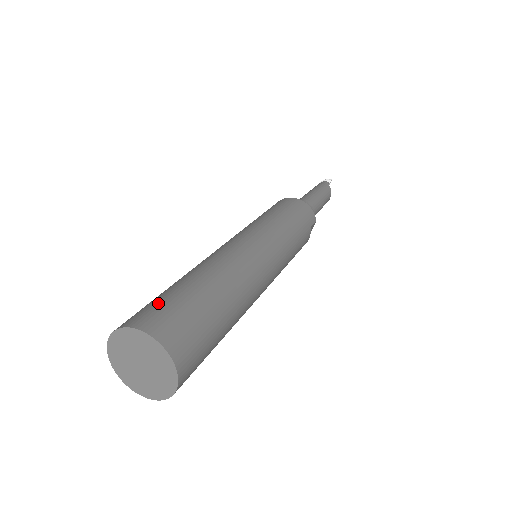
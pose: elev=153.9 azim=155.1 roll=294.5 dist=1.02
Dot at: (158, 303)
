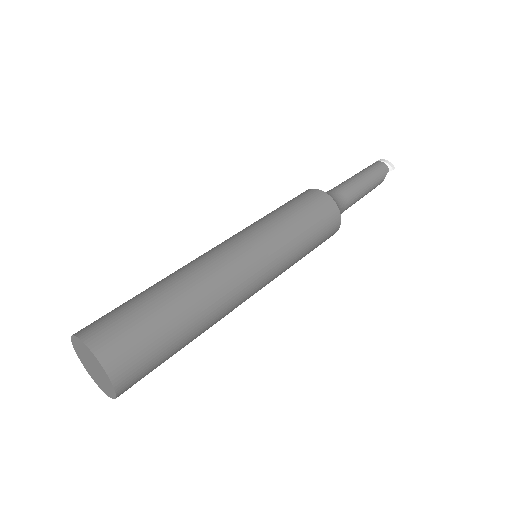
Dot at: (135, 334)
